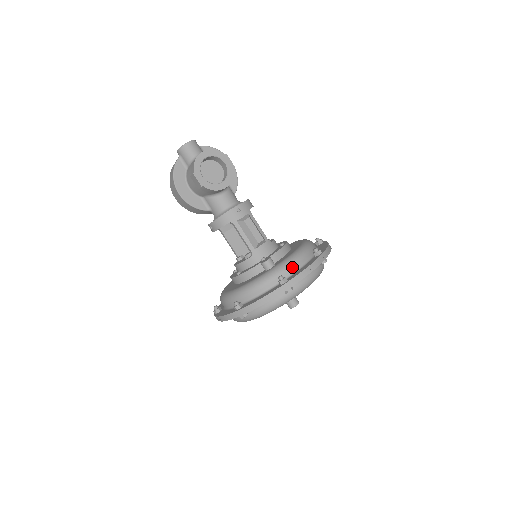
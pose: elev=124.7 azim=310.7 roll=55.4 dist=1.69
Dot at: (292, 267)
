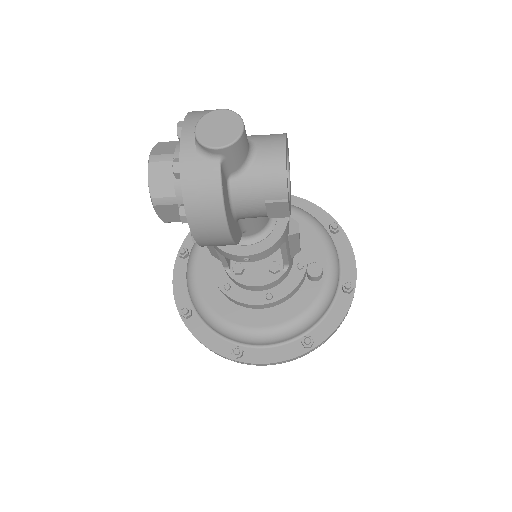
Dot at: occluded
